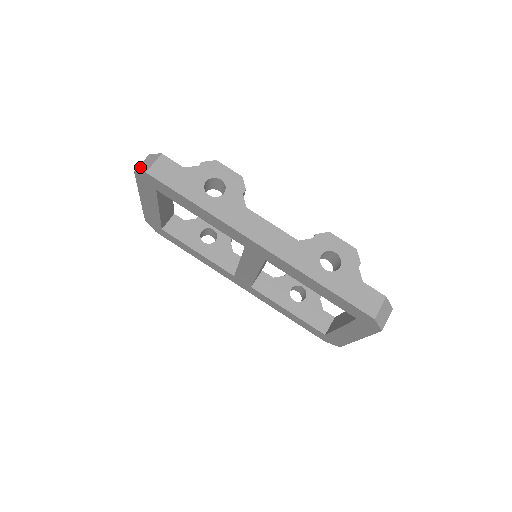
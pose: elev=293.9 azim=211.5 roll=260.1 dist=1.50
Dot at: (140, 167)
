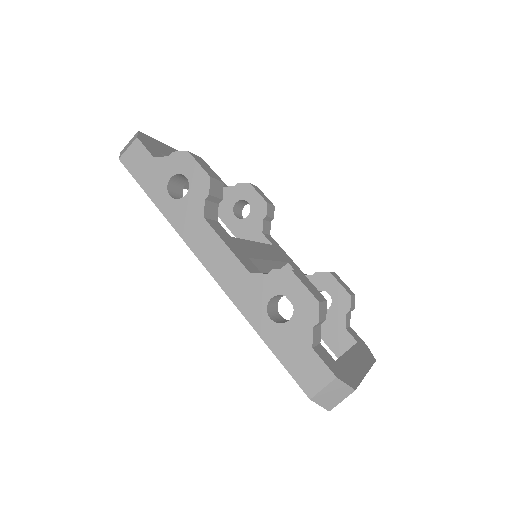
Dot at: (124, 148)
